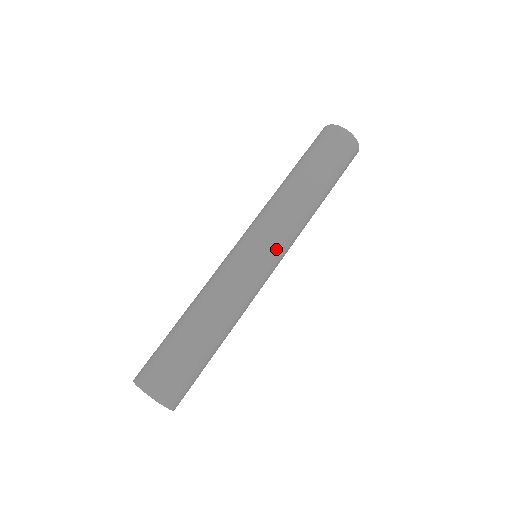
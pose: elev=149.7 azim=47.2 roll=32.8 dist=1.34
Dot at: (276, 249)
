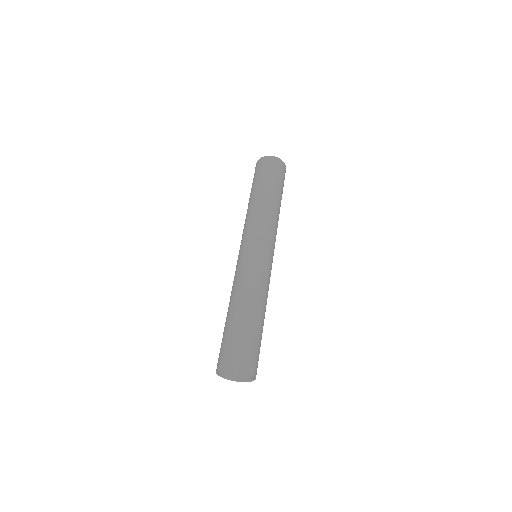
Dot at: (271, 245)
